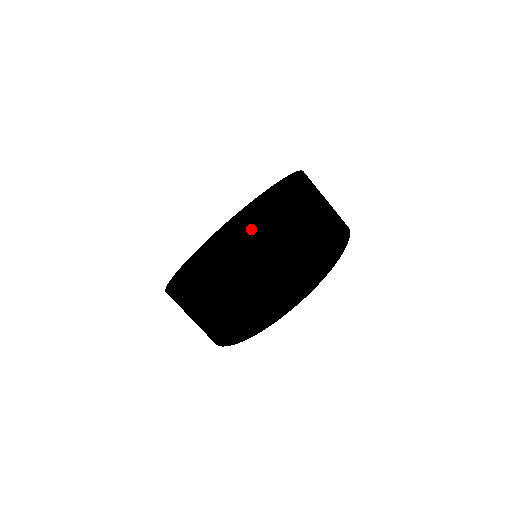
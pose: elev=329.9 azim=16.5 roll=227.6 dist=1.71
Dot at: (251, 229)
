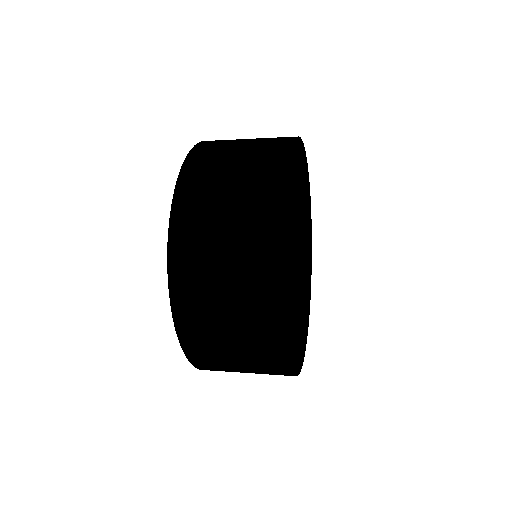
Dot at: occluded
